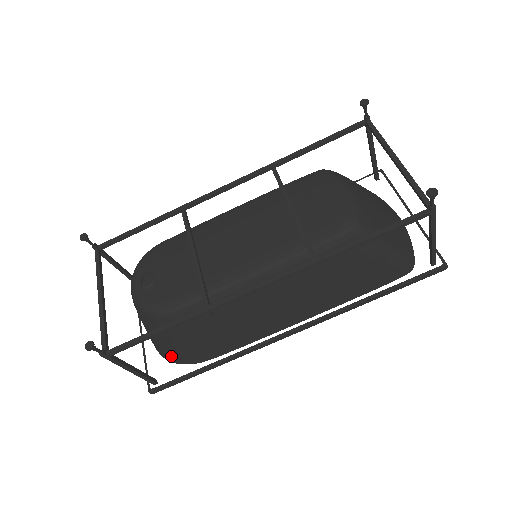
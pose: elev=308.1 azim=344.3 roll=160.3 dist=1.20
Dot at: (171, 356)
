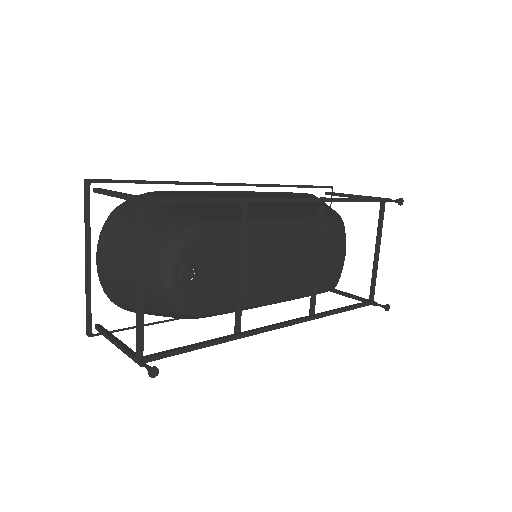
Dot at: (129, 309)
